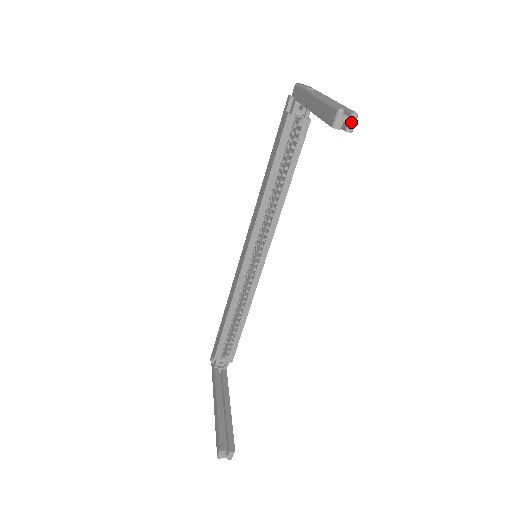
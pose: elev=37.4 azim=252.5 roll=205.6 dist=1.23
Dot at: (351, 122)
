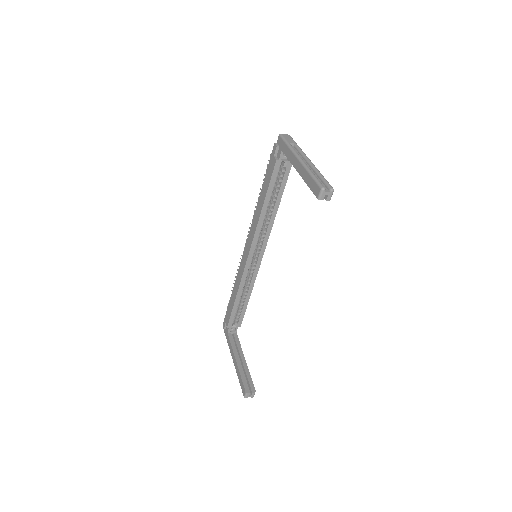
Dot at: (330, 195)
